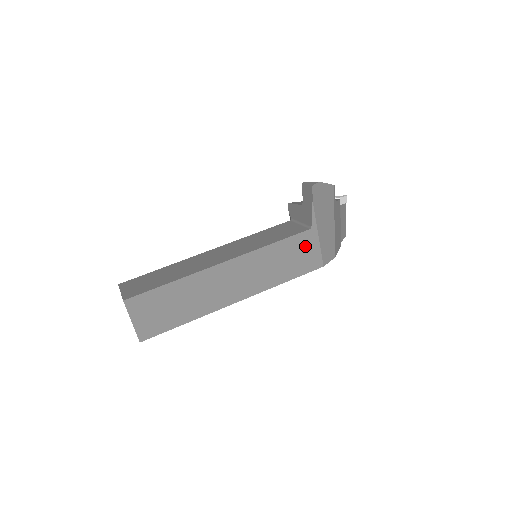
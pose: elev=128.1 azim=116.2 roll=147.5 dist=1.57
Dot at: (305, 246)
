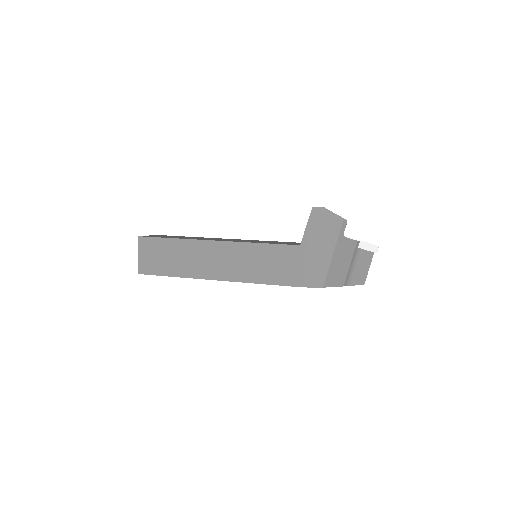
Dot at: (290, 259)
